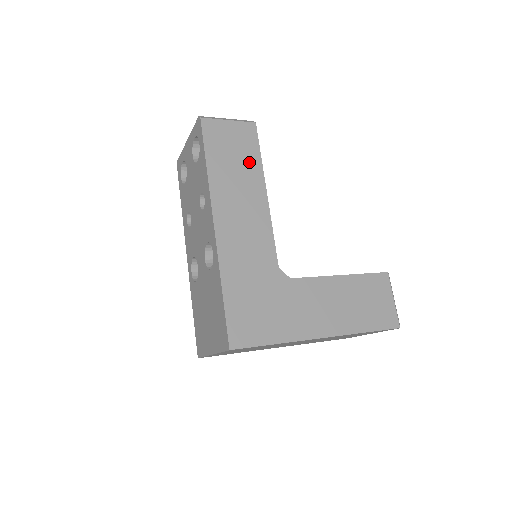
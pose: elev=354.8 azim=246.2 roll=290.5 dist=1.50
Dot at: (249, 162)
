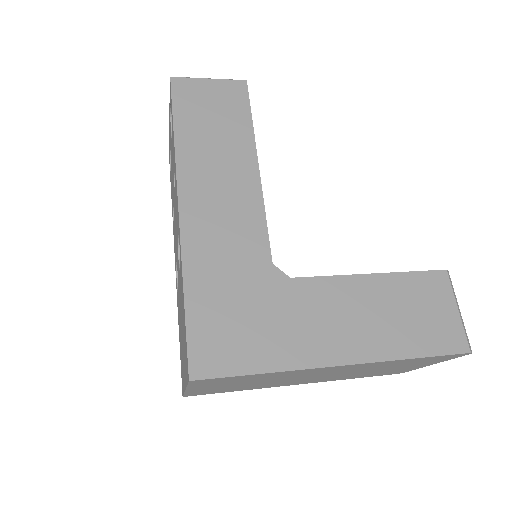
Dot at: (235, 127)
